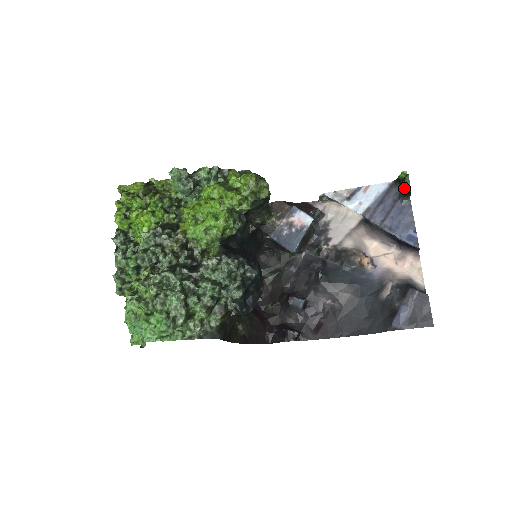
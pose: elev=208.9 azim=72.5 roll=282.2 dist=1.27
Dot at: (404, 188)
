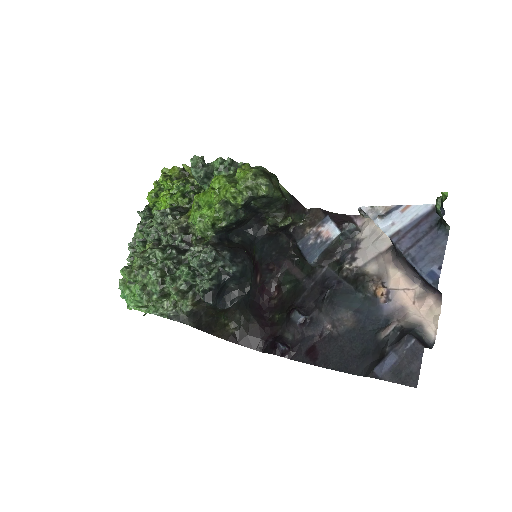
Dot at: (436, 212)
